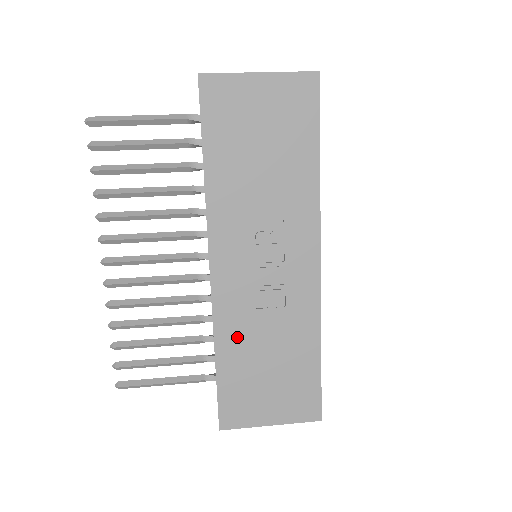
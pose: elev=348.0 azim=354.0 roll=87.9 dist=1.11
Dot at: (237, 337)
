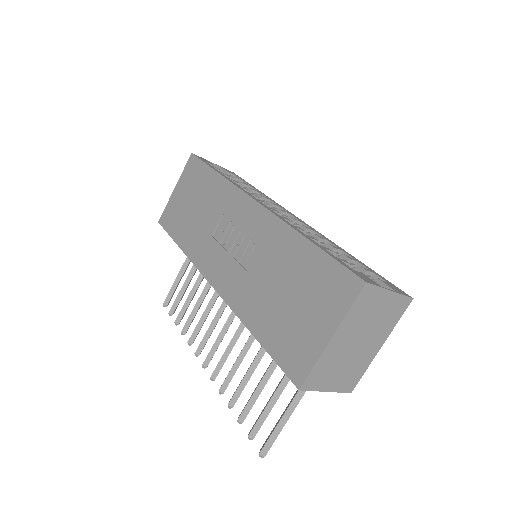
Dot at: (252, 303)
